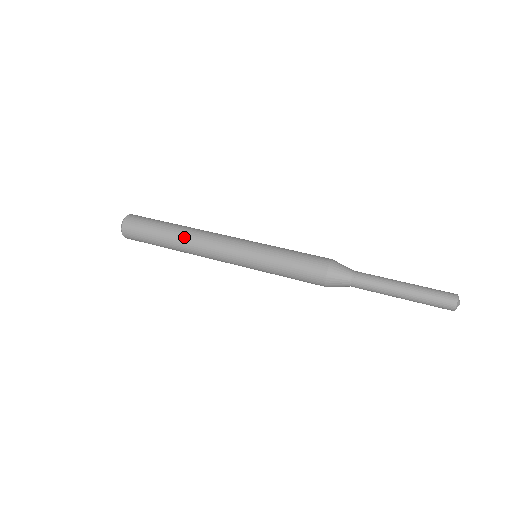
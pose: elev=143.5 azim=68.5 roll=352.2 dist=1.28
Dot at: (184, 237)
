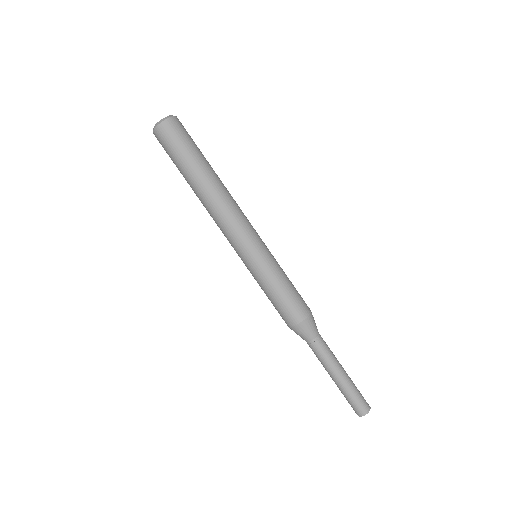
Dot at: (202, 196)
